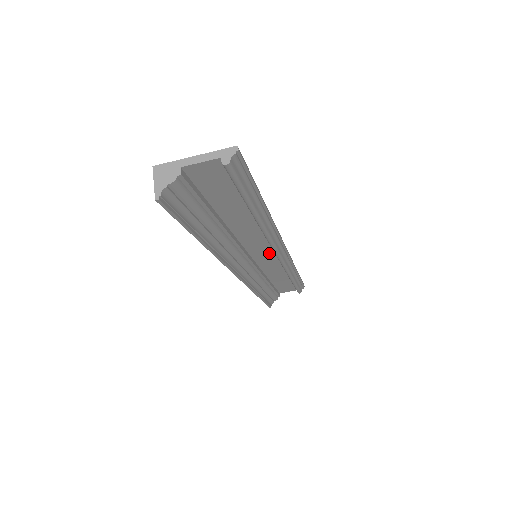
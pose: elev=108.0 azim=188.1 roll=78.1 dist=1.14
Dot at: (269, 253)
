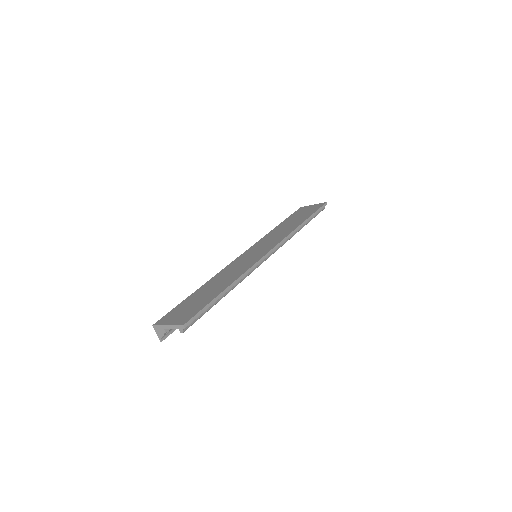
Dot at: occluded
